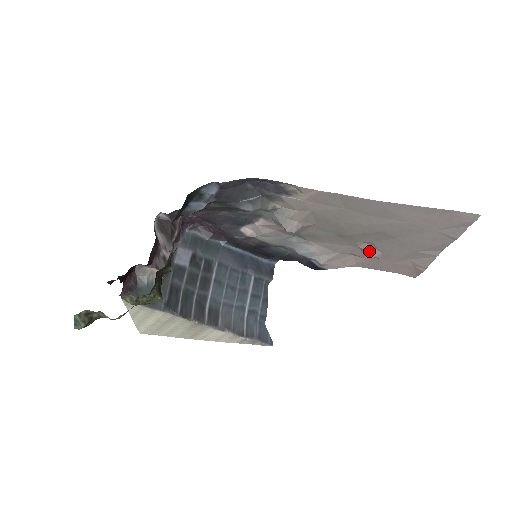
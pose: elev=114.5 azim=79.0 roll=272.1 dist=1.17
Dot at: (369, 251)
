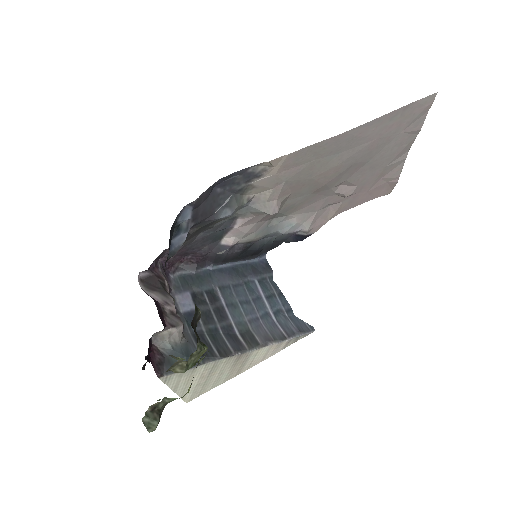
Dot at: (345, 191)
